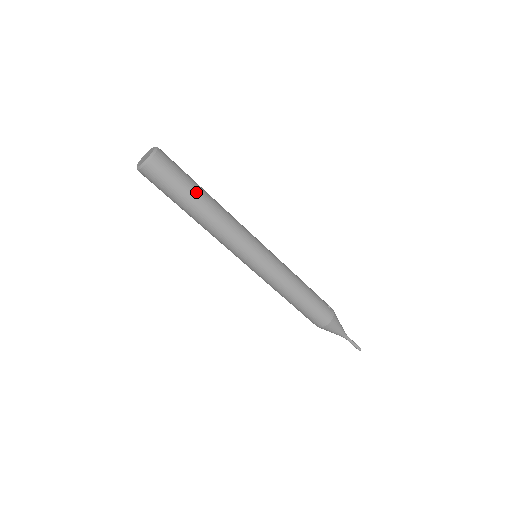
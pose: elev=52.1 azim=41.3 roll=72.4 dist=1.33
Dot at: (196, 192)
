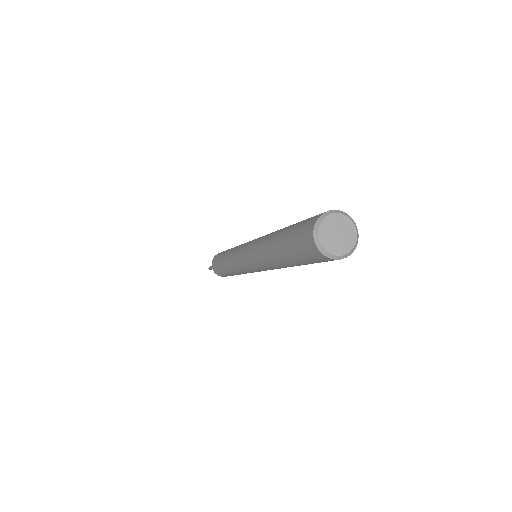
Dot at: occluded
